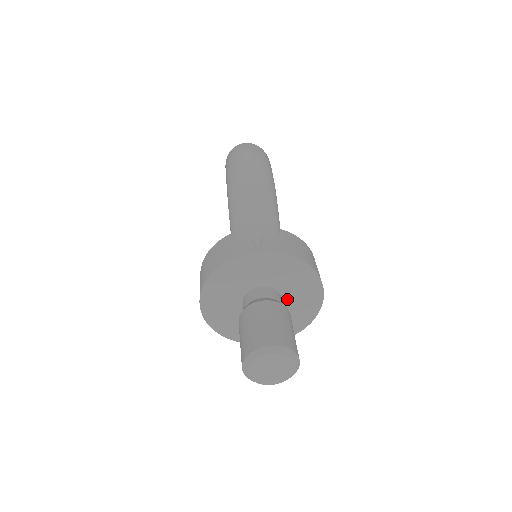
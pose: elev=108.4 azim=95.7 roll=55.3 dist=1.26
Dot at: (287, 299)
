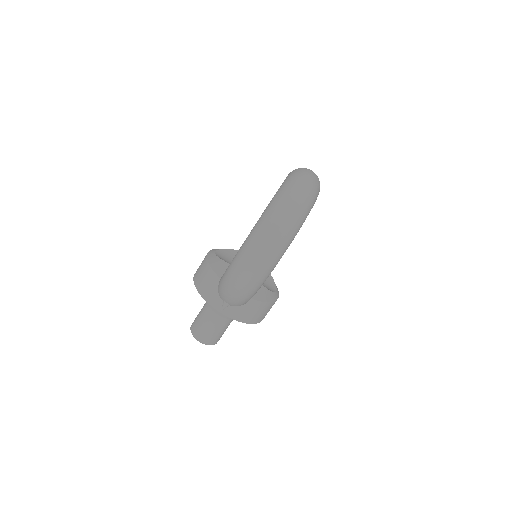
Dot at: occluded
